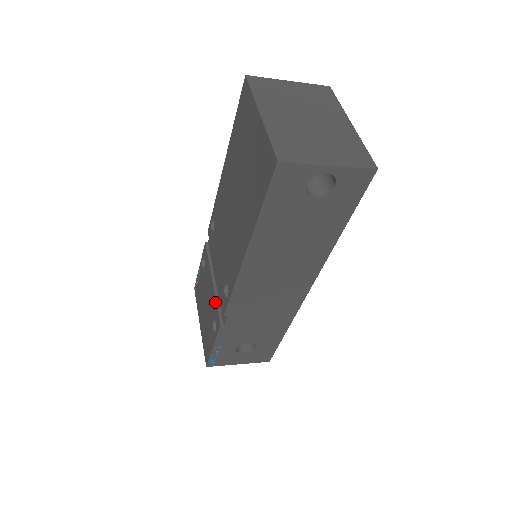
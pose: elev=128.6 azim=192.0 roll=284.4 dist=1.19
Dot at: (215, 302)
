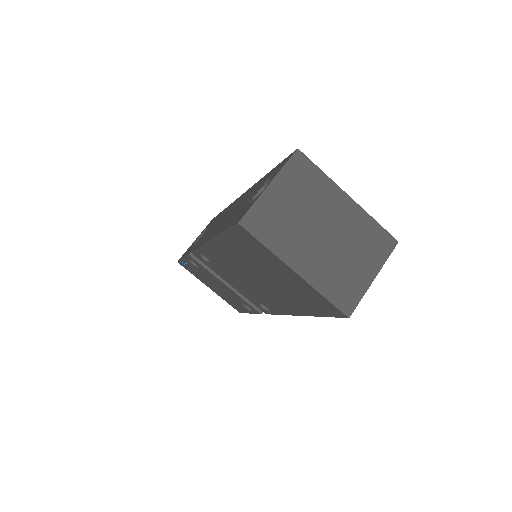
Dot at: (241, 299)
